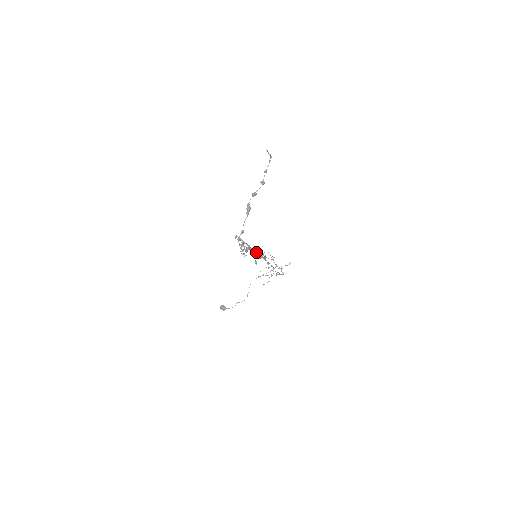
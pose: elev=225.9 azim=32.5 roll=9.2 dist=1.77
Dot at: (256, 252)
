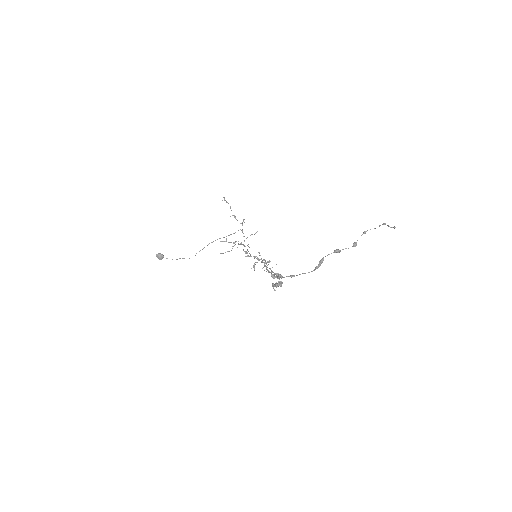
Dot at: (260, 255)
